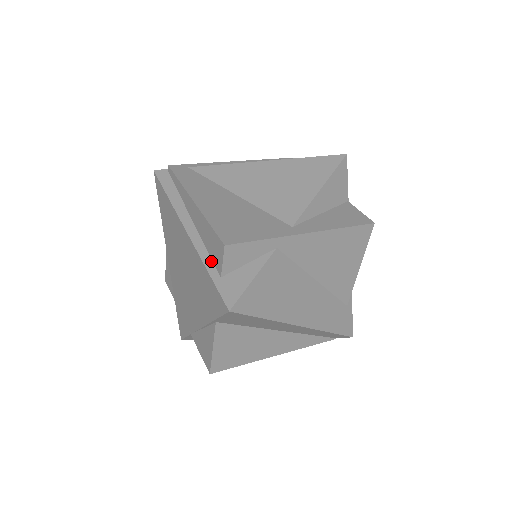
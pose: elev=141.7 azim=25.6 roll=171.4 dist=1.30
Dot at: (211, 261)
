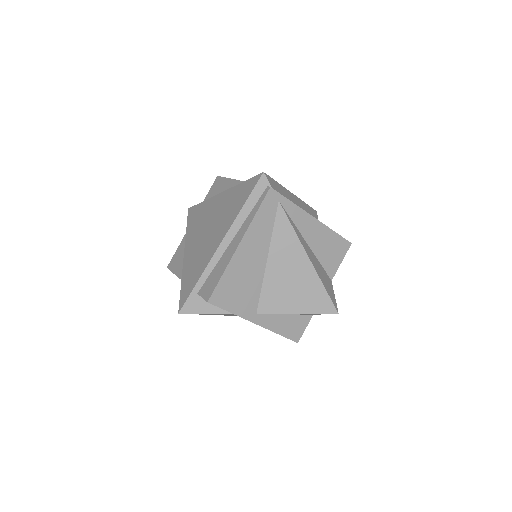
Dot at: (205, 280)
